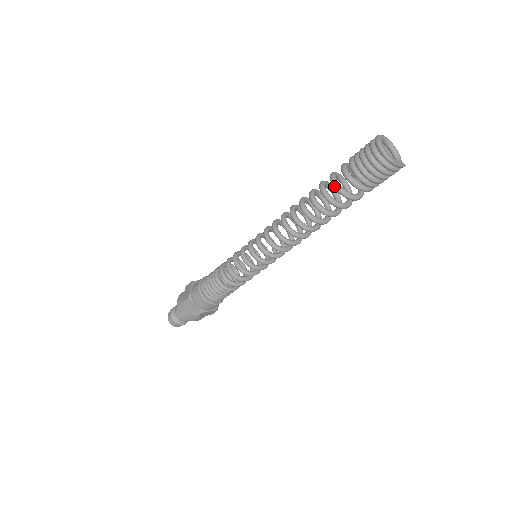
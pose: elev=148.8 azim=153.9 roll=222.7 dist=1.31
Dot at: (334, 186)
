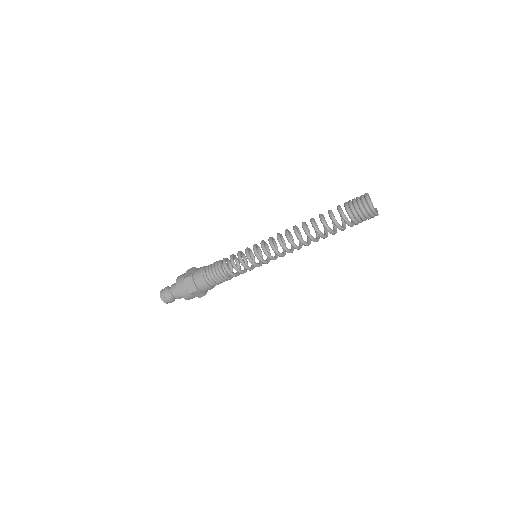
Dot at: (337, 227)
